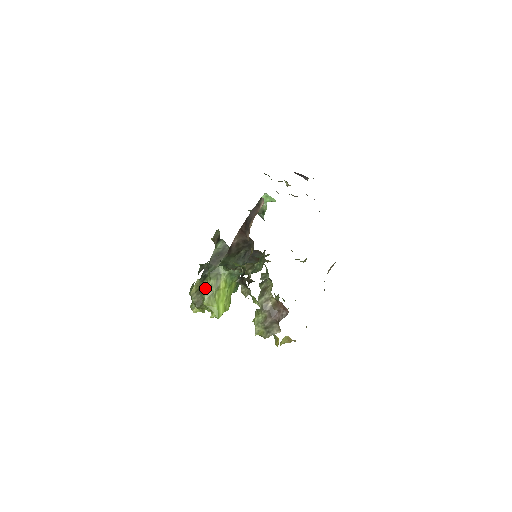
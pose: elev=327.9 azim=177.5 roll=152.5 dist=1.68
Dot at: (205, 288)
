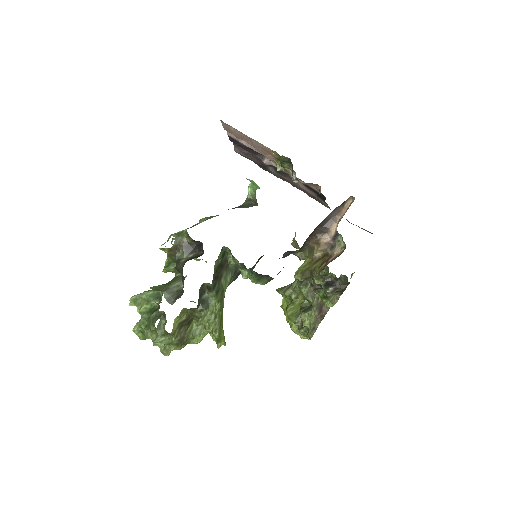
Dot at: (216, 316)
